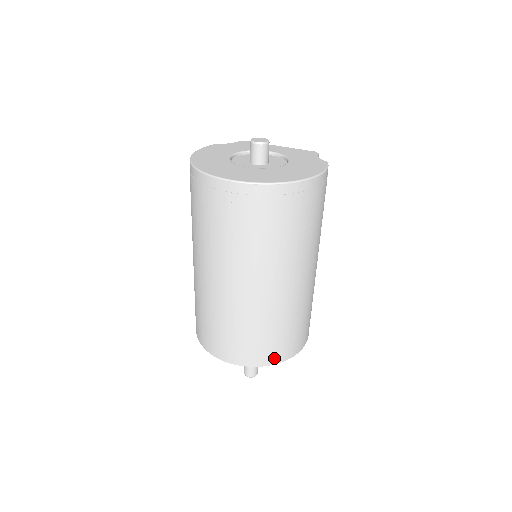
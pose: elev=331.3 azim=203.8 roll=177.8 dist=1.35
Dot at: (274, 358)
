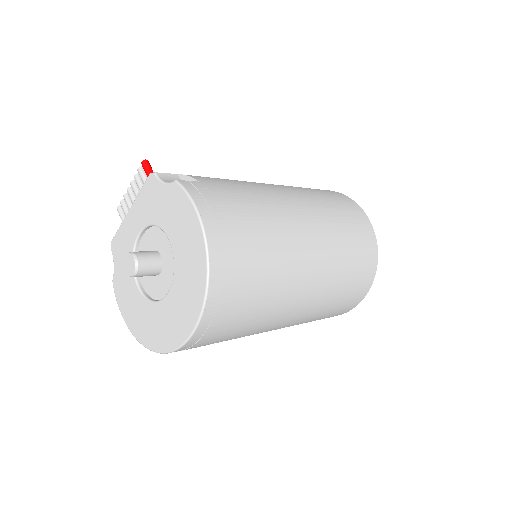
Dot at: (372, 265)
